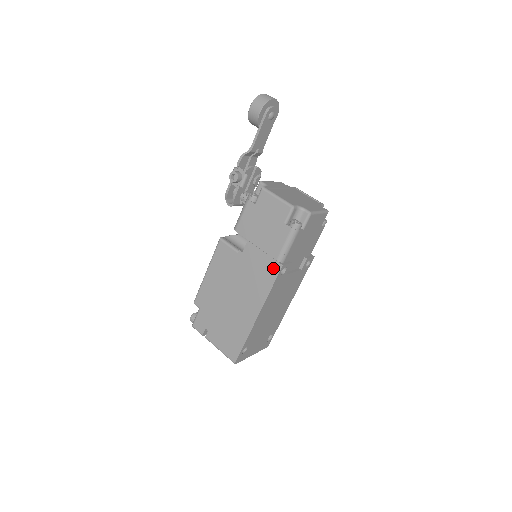
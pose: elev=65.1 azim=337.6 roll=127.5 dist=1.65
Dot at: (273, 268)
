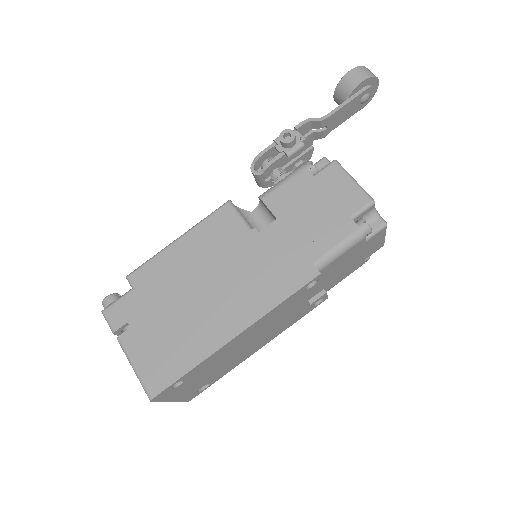
Dot at: (302, 272)
